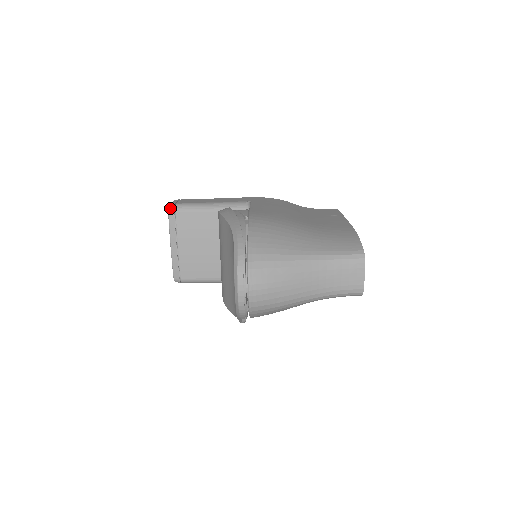
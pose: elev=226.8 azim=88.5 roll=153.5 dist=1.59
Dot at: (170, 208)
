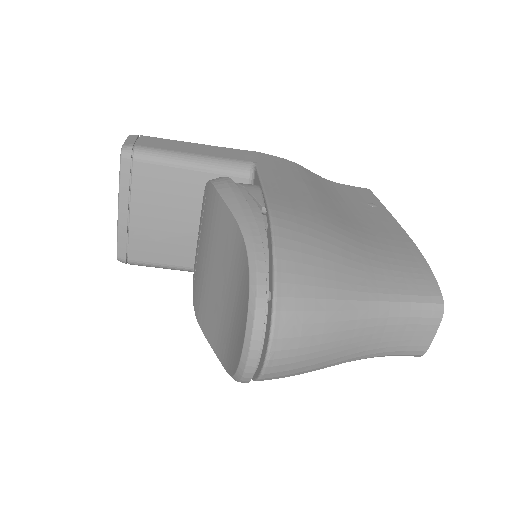
Dot at: (124, 152)
